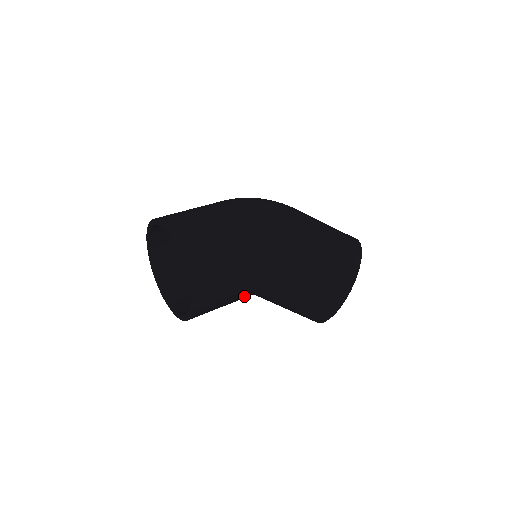
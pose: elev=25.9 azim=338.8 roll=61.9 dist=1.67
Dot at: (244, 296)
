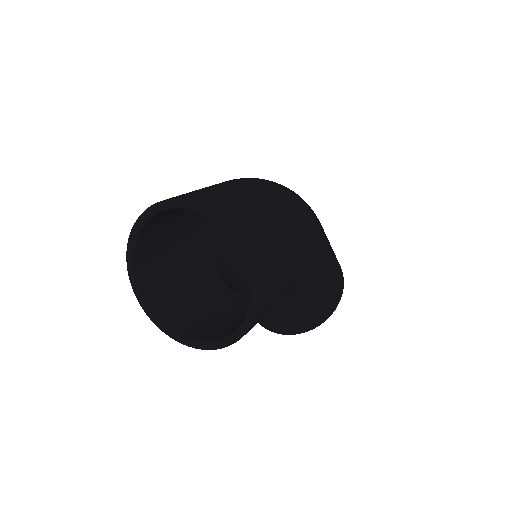
Dot at: occluded
